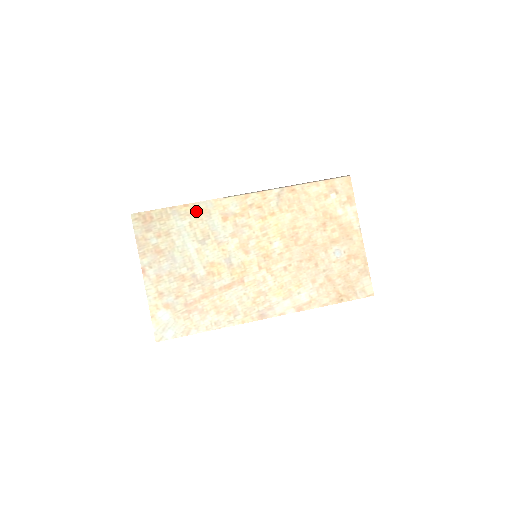
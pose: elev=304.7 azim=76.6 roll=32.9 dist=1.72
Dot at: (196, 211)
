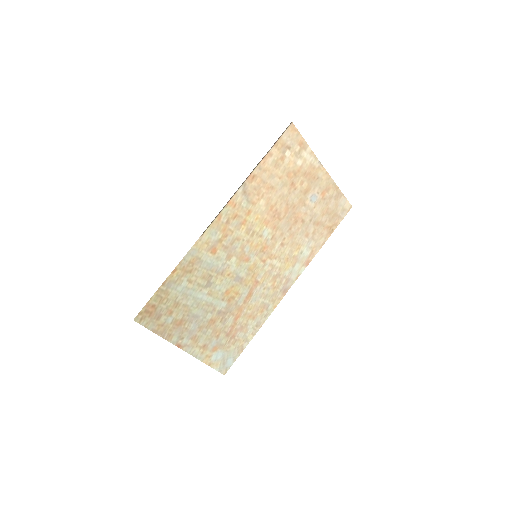
Dot at: (186, 267)
